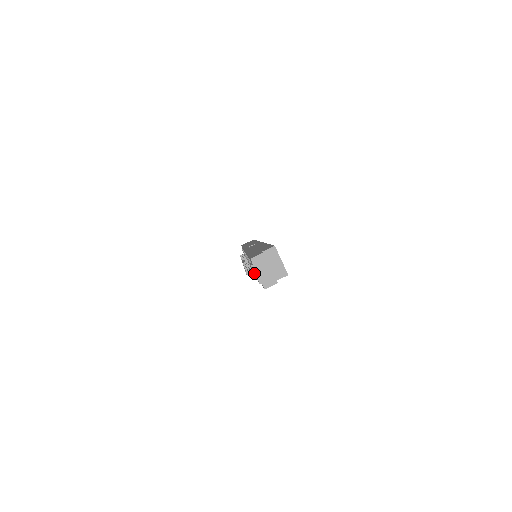
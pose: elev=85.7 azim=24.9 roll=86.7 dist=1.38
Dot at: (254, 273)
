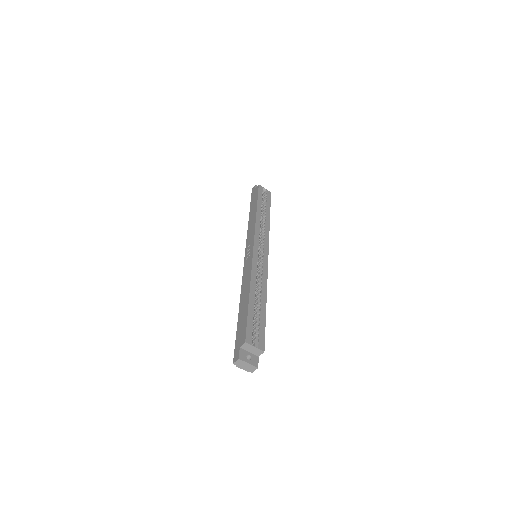
Dot at: occluded
